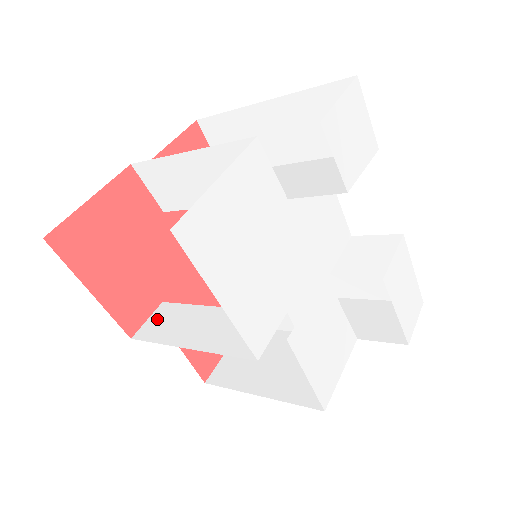
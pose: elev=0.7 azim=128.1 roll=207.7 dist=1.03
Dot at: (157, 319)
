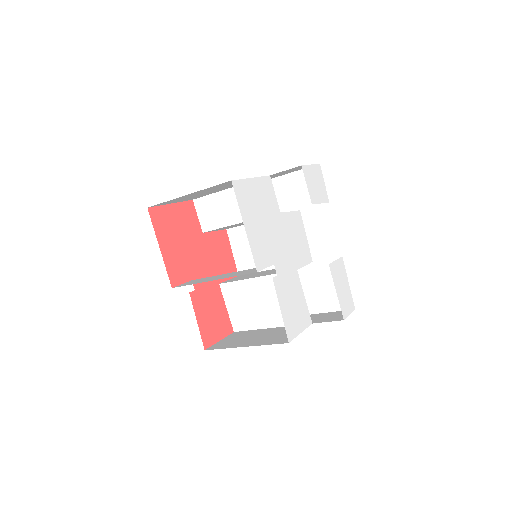
Dot at: (190, 282)
